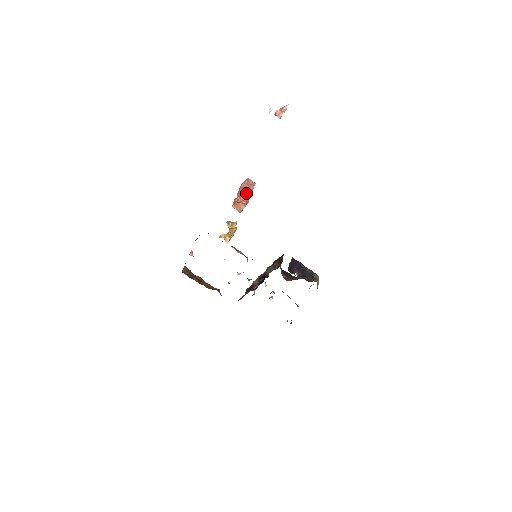
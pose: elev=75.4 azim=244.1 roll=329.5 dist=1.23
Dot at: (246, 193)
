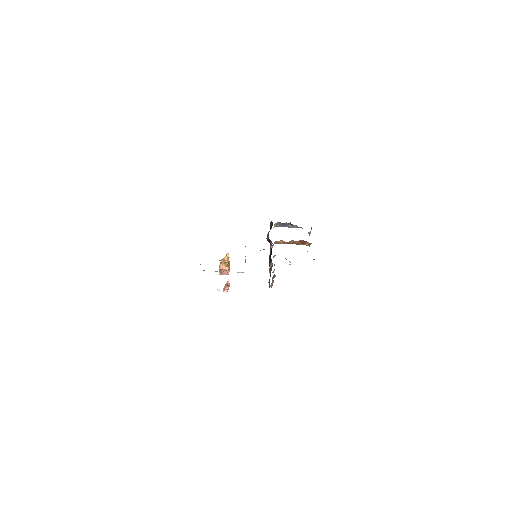
Dot at: occluded
